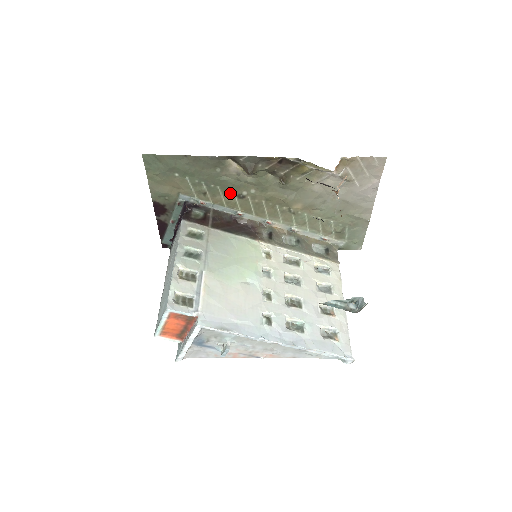
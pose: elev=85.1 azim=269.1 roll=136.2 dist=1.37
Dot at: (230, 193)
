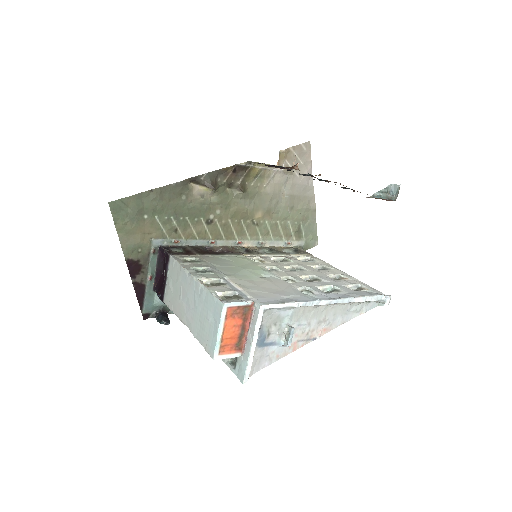
Dot at: (199, 221)
